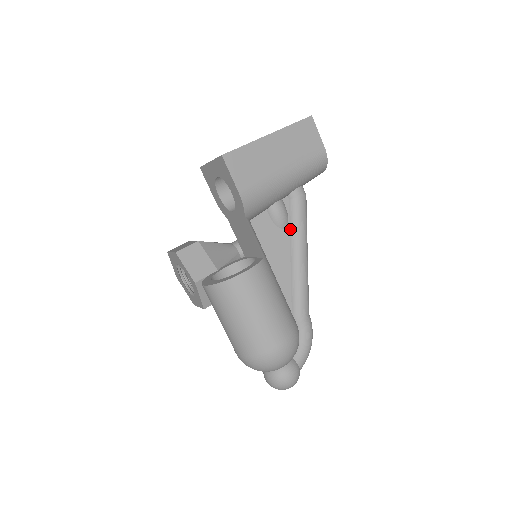
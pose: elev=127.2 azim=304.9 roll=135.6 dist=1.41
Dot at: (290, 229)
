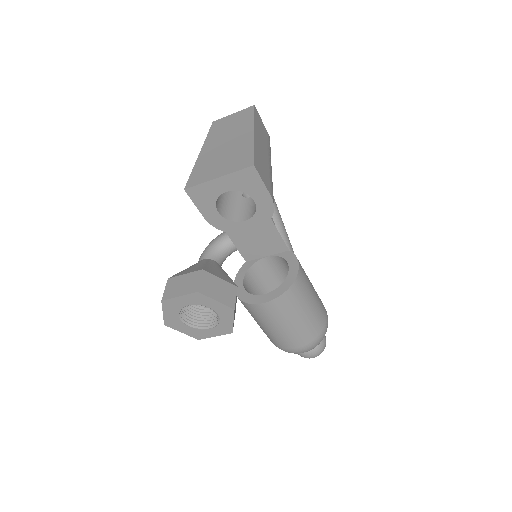
Dot at: (273, 218)
